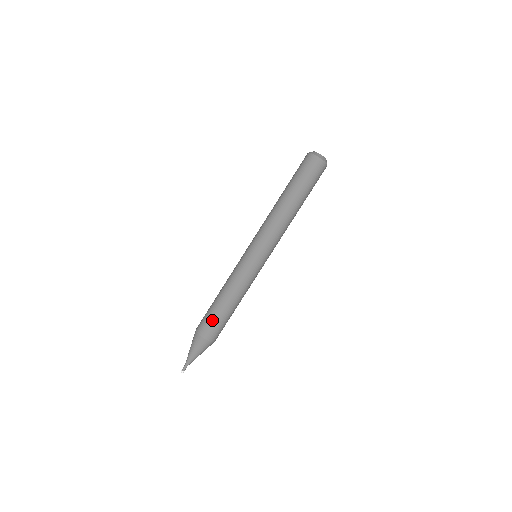
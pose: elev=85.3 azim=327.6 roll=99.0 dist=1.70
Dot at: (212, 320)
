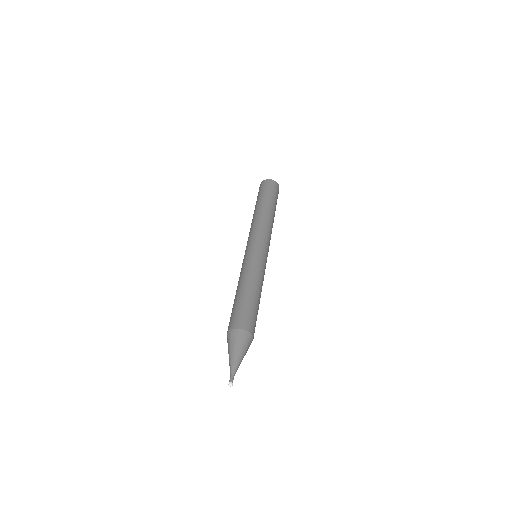
Dot at: (249, 311)
